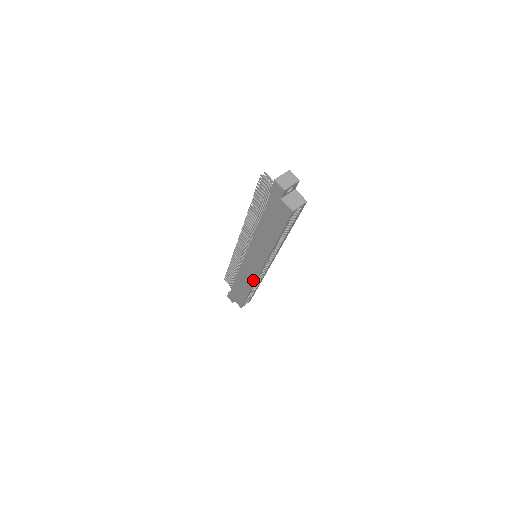
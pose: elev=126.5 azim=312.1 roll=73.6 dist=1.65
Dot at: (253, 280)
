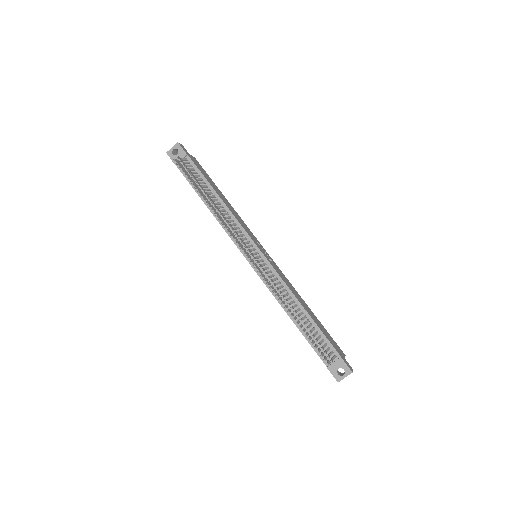
Dot at: occluded
